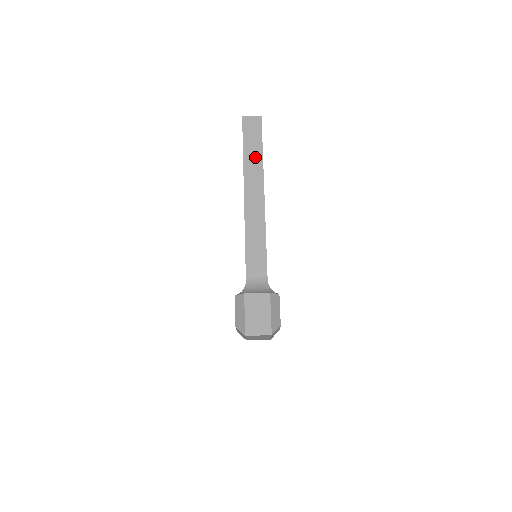
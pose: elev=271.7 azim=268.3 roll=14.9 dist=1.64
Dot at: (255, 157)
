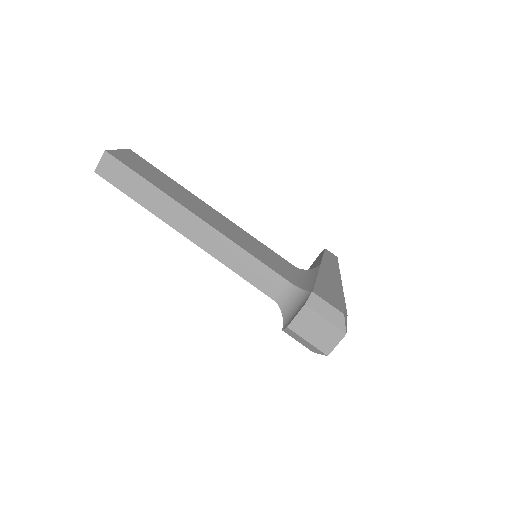
Dot at: (150, 194)
